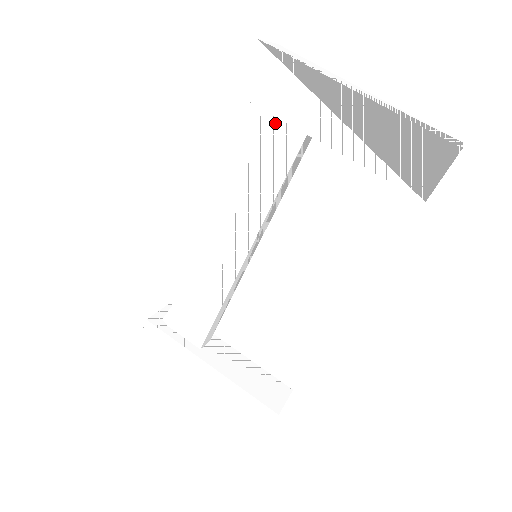
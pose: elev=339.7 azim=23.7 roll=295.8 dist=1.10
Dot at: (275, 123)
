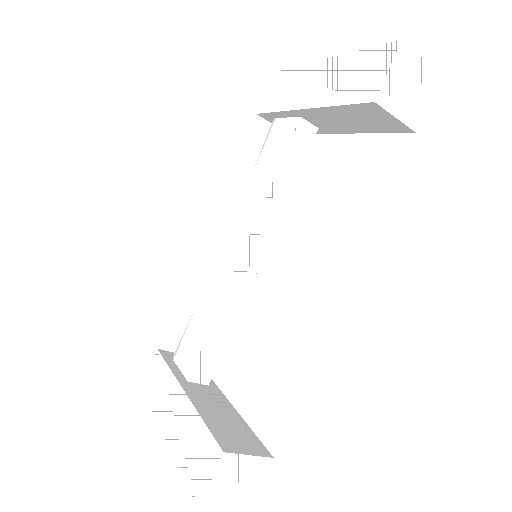
Dot at: (281, 125)
